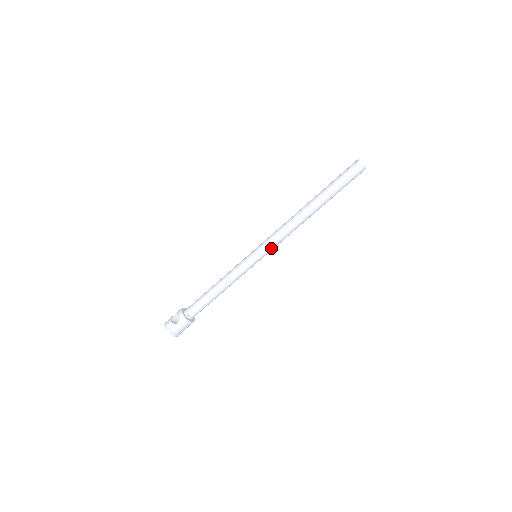
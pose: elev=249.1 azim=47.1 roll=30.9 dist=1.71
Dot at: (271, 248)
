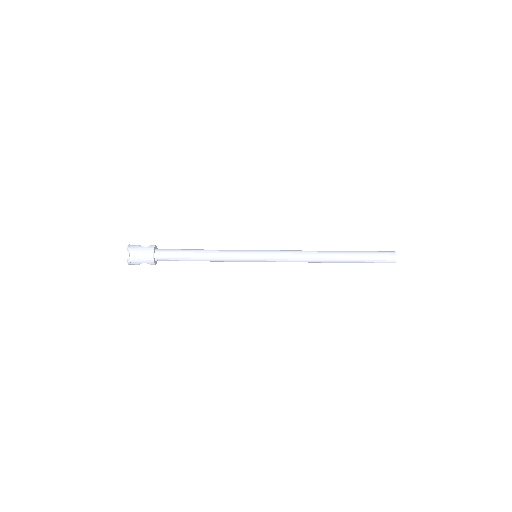
Dot at: (274, 256)
